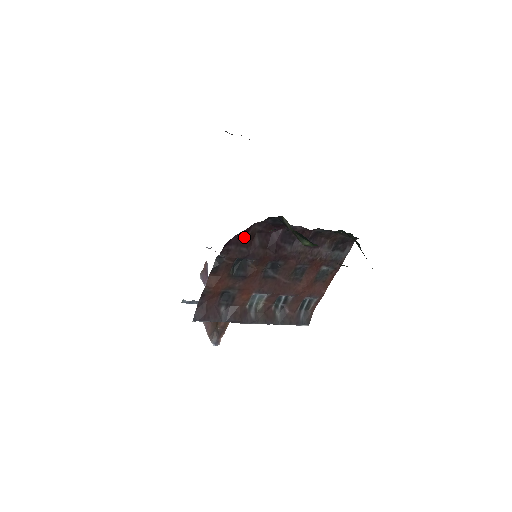
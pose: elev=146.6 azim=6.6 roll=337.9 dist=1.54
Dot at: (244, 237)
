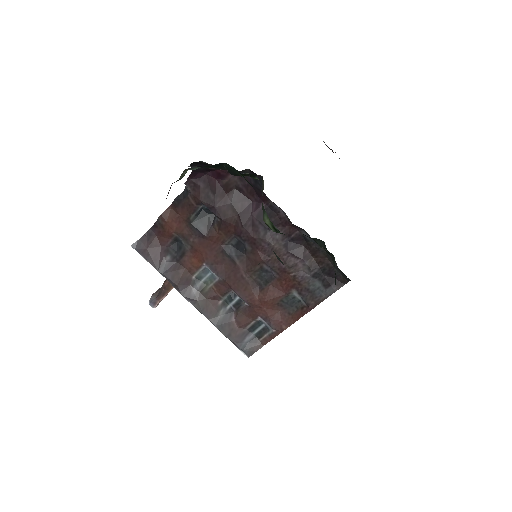
Dot at: (219, 182)
